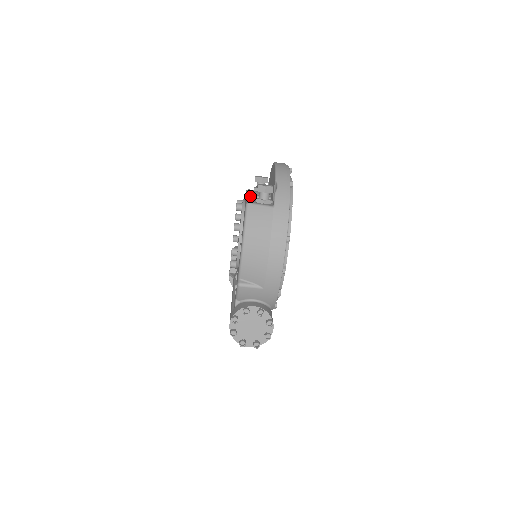
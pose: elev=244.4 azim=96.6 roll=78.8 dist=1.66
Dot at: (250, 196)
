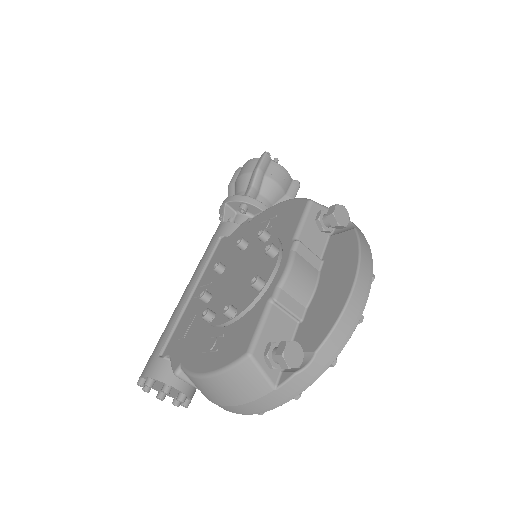
Dot at: (277, 303)
